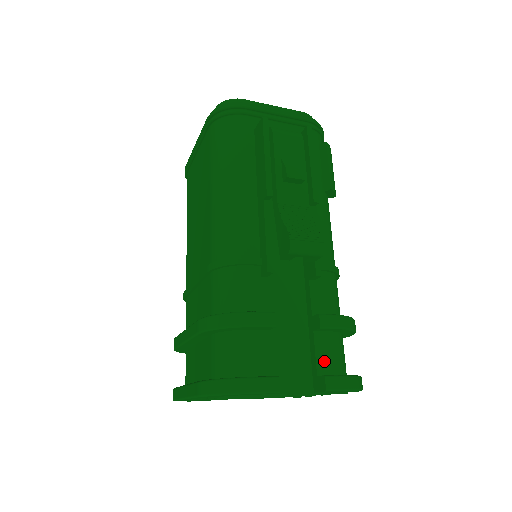
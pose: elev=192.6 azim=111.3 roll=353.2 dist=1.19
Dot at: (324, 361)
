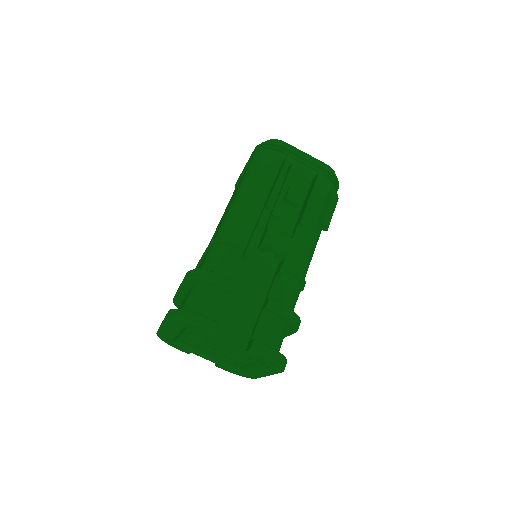
Dot at: (261, 333)
